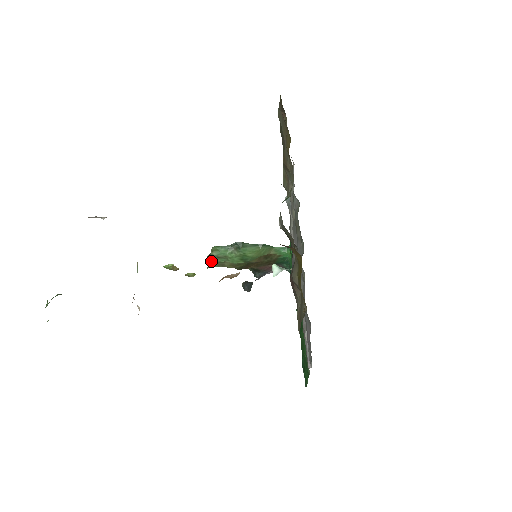
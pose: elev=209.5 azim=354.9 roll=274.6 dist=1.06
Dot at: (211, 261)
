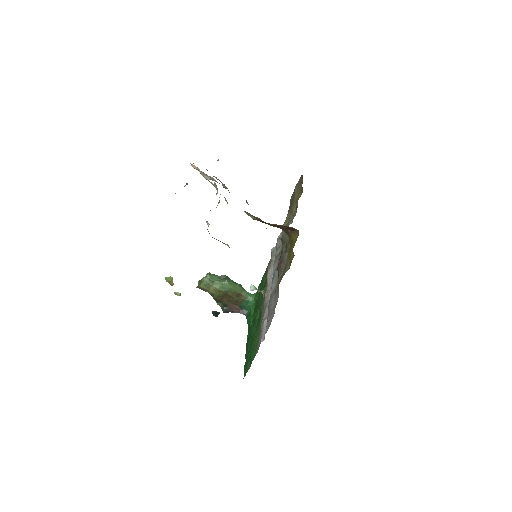
Dot at: (203, 281)
